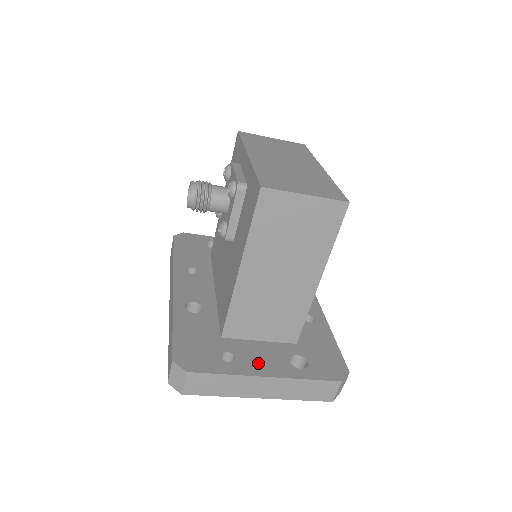
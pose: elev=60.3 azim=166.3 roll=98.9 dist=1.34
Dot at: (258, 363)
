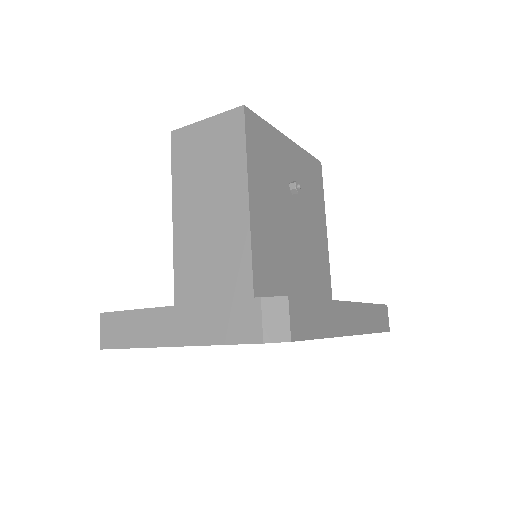
Dot at: occluded
